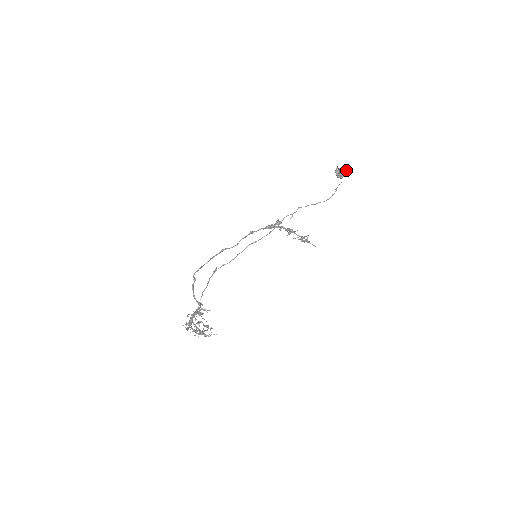
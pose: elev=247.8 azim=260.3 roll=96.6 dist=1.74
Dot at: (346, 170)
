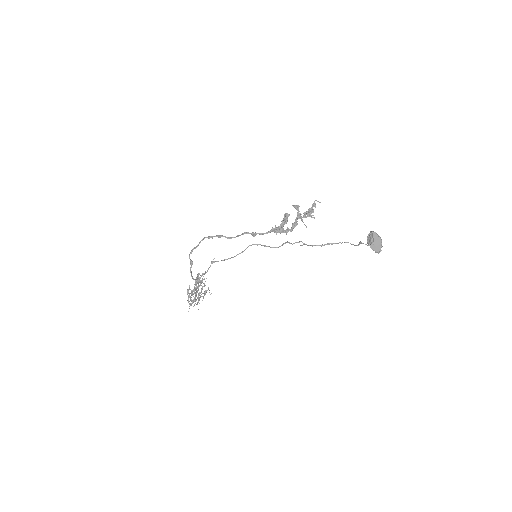
Dot at: (378, 252)
